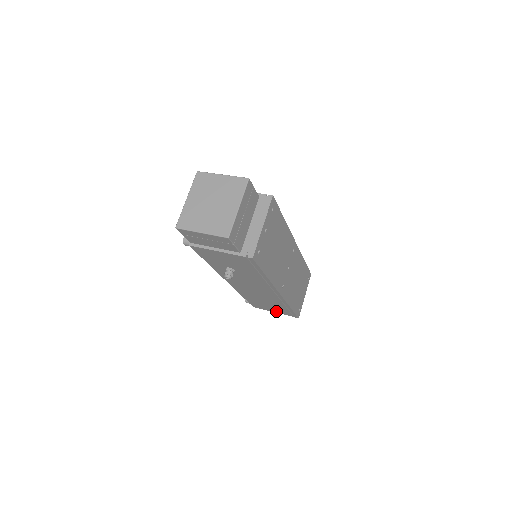
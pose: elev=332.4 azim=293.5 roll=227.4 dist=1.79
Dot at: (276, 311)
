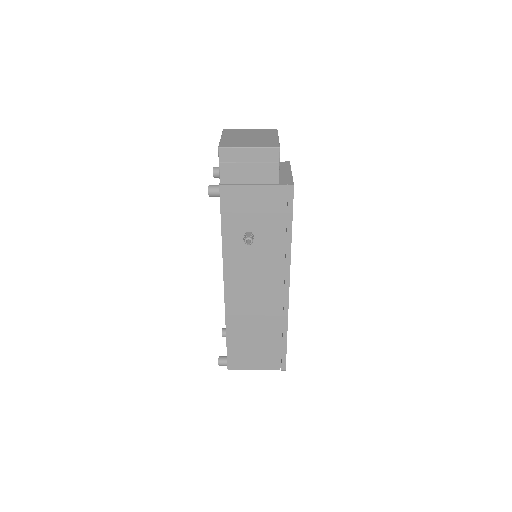
Dot at: (259, 364)
